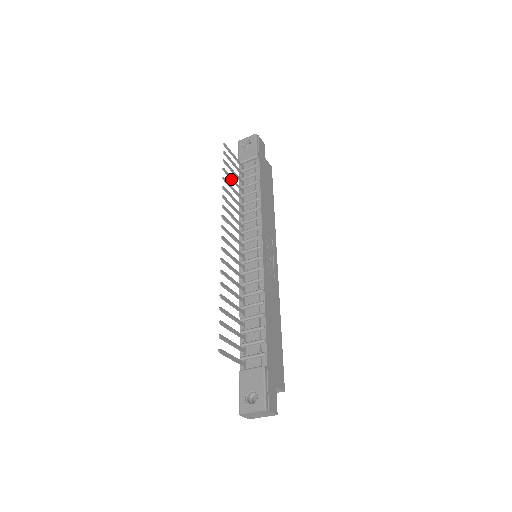
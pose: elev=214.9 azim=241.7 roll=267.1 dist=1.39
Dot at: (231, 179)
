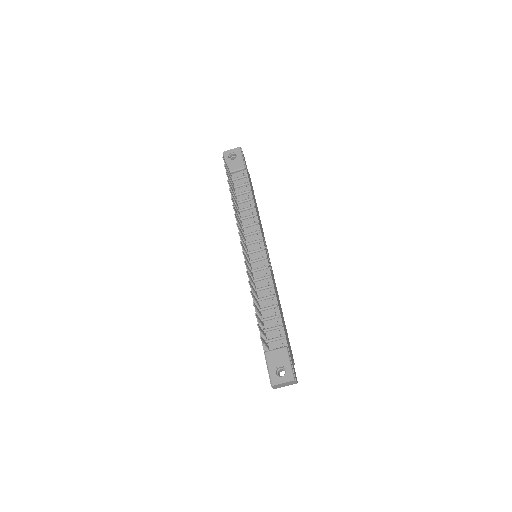
Dot at: (231, 189)
